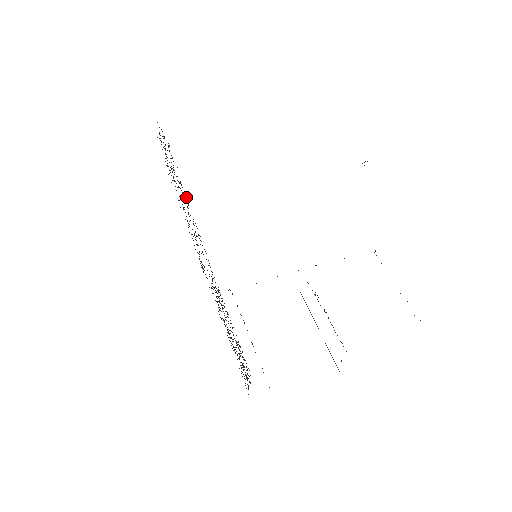
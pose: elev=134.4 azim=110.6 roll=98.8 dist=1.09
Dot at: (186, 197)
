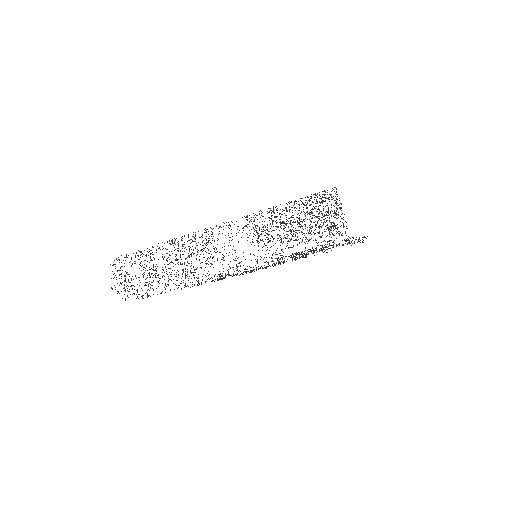
Dot at: (188, 234)
